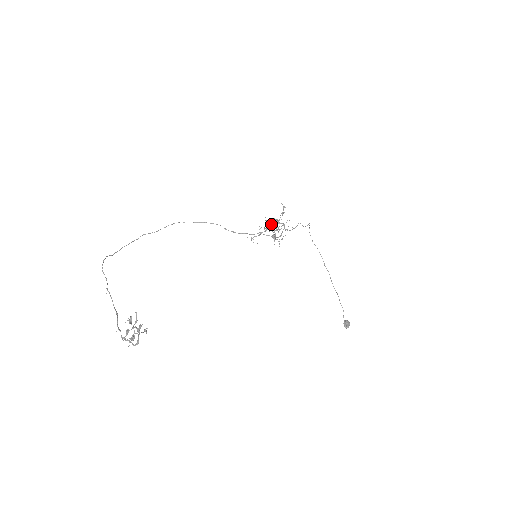
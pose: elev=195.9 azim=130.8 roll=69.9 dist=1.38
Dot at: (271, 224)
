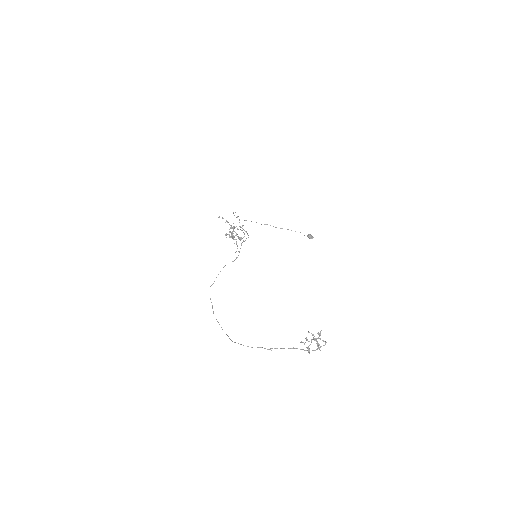
Dot at: (232, 234)
